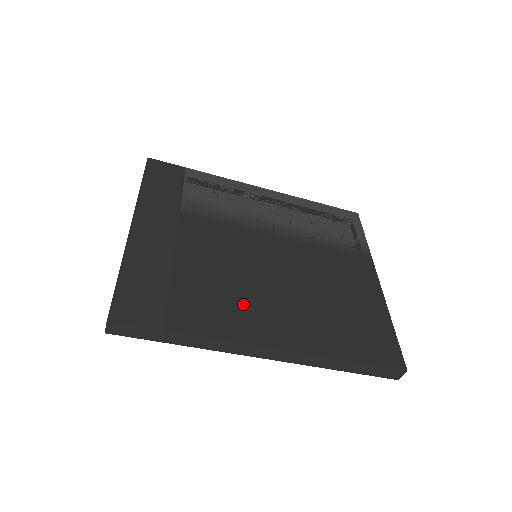
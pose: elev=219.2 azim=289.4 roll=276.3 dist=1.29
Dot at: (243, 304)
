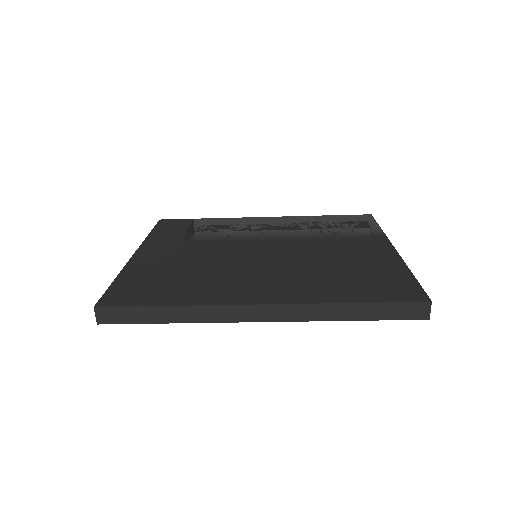
Dot at: (234, 281)
